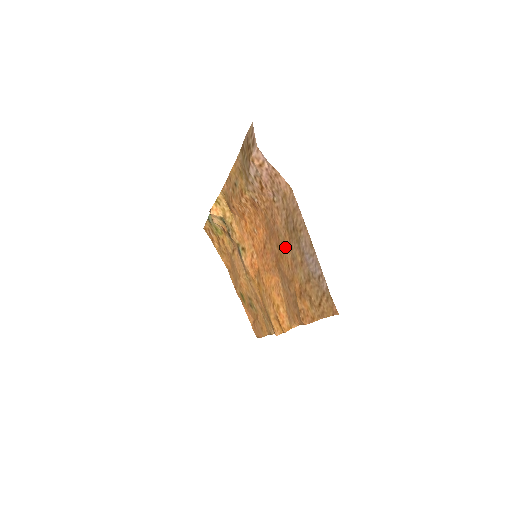
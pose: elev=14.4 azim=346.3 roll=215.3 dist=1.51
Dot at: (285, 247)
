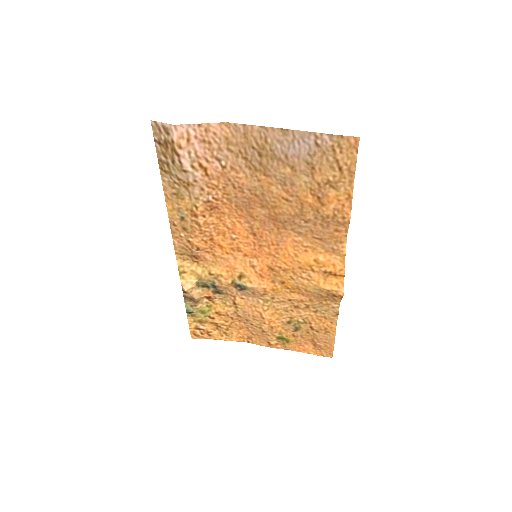
Dot at: (269, 191)
